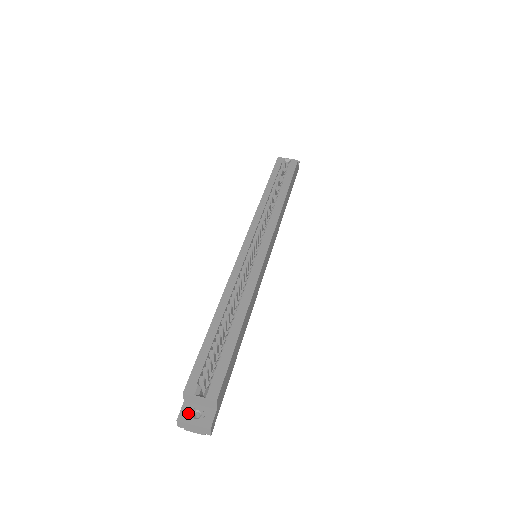
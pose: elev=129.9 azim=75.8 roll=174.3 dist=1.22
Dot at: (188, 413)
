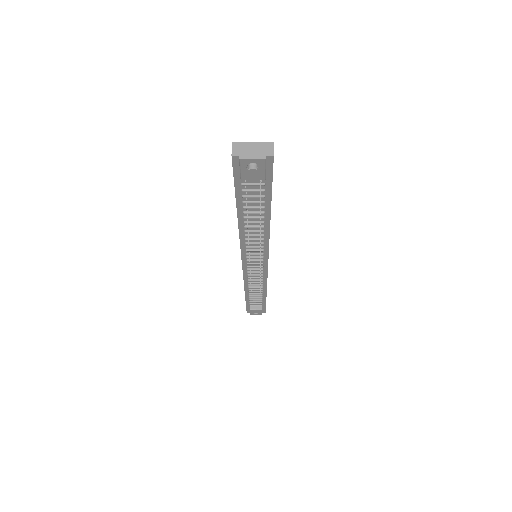
Dot at: occluded
